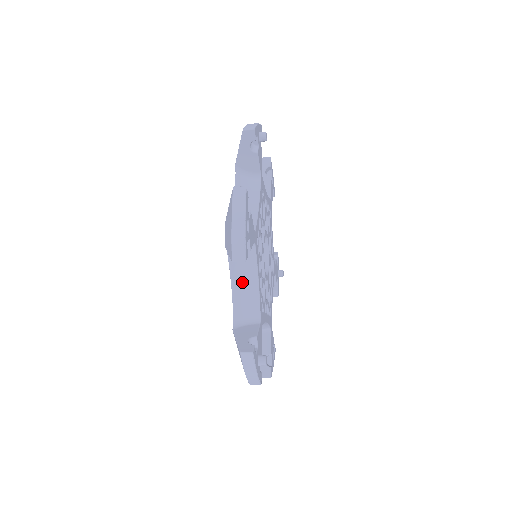
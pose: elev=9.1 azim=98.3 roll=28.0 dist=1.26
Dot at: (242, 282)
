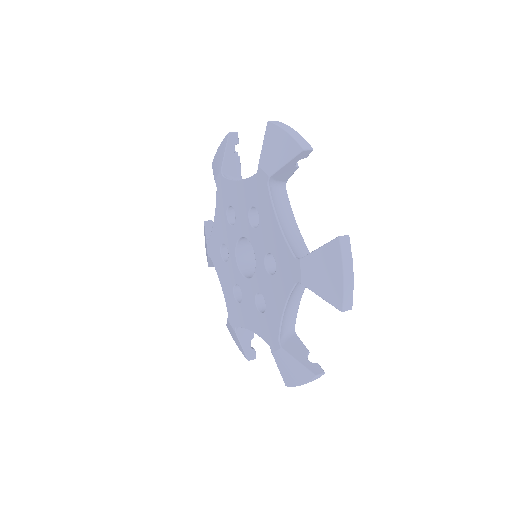
Dot at: occluded
